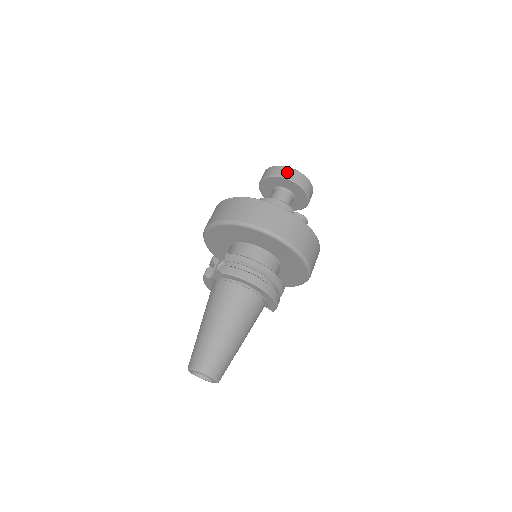
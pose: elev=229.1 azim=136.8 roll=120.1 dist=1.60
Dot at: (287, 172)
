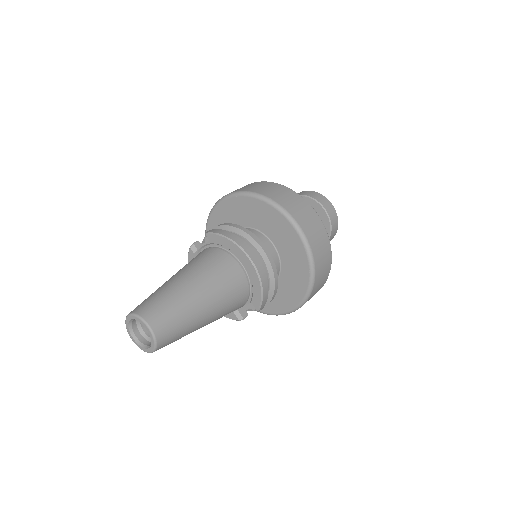
Dot at: (312, 194)
